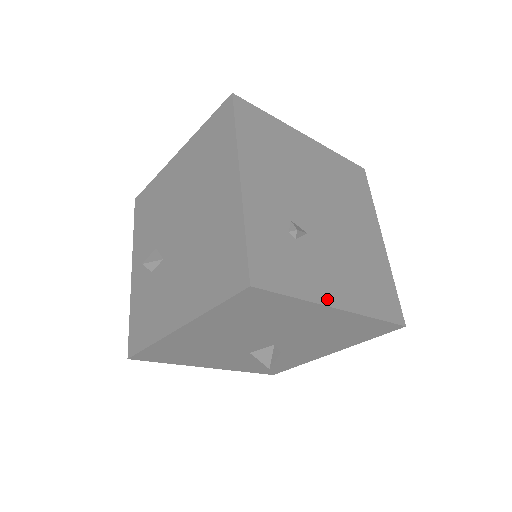
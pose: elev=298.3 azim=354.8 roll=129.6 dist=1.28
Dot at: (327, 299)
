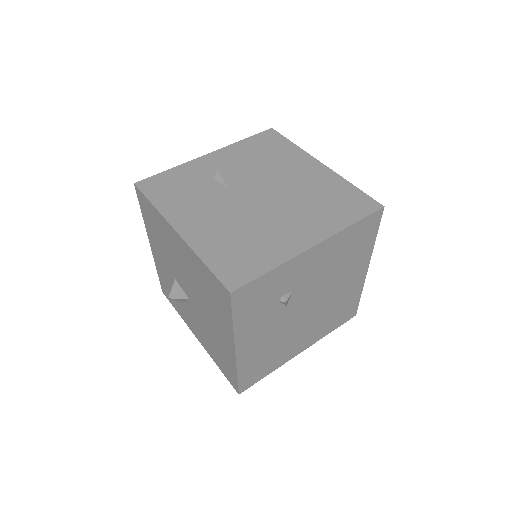
Dot at: (240, 341)
